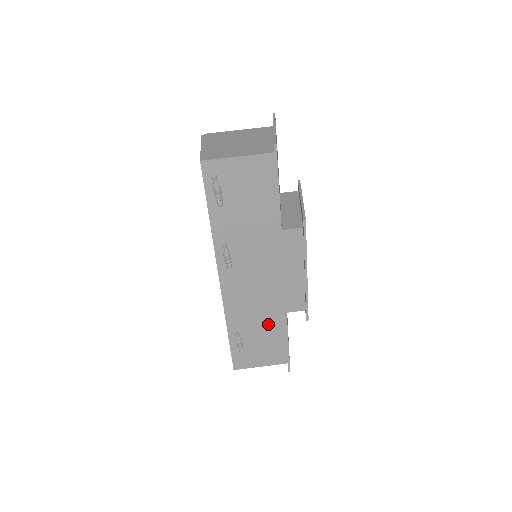
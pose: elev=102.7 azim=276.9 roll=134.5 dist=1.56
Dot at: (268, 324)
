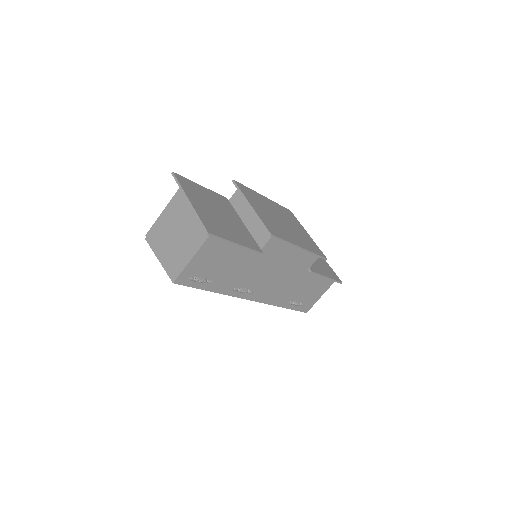
Dot at: (304, 282)
